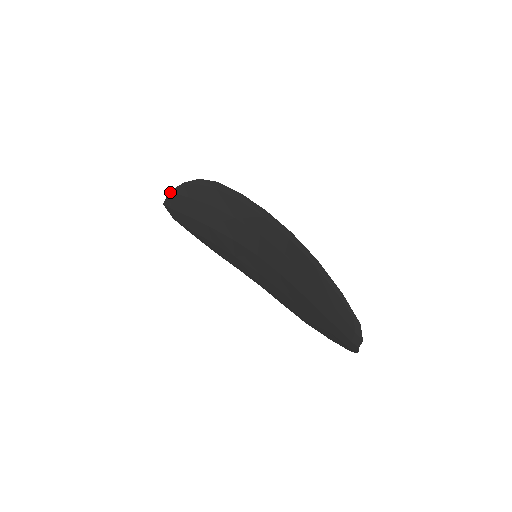
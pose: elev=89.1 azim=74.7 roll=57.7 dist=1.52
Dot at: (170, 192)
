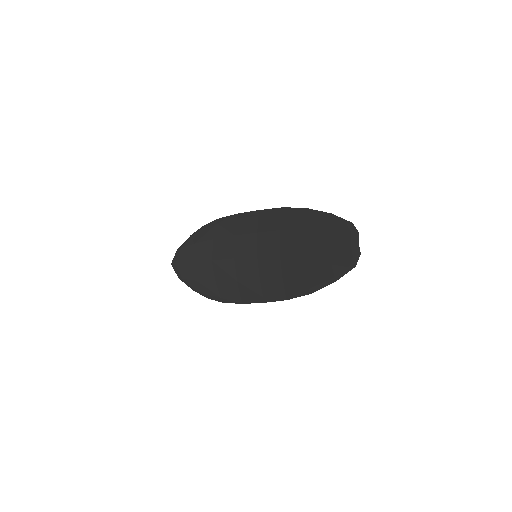
Dot at: (178, 249)
